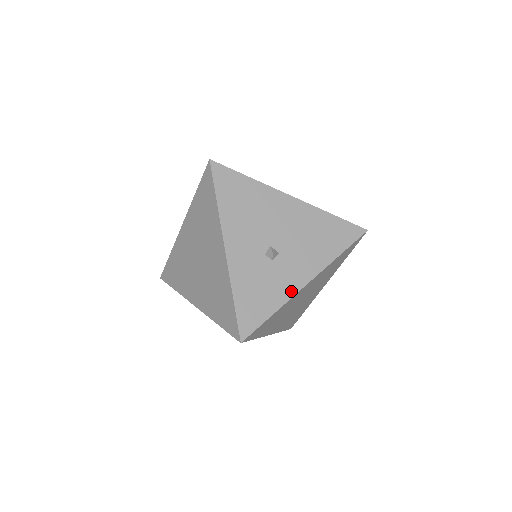
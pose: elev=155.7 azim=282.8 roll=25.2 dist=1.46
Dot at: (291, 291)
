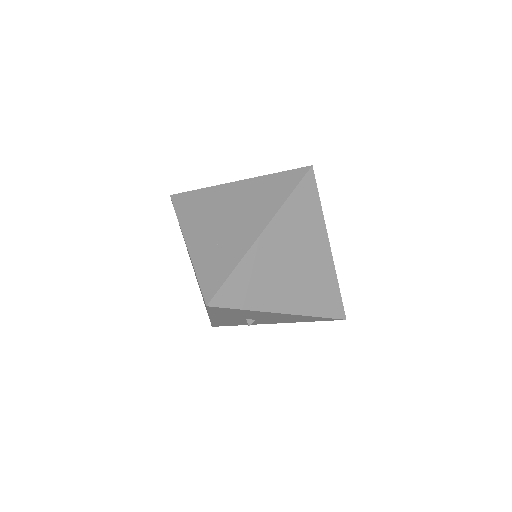
Dot at: occluded
